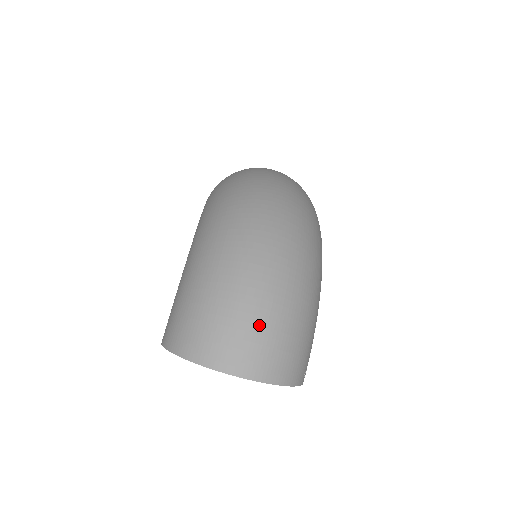
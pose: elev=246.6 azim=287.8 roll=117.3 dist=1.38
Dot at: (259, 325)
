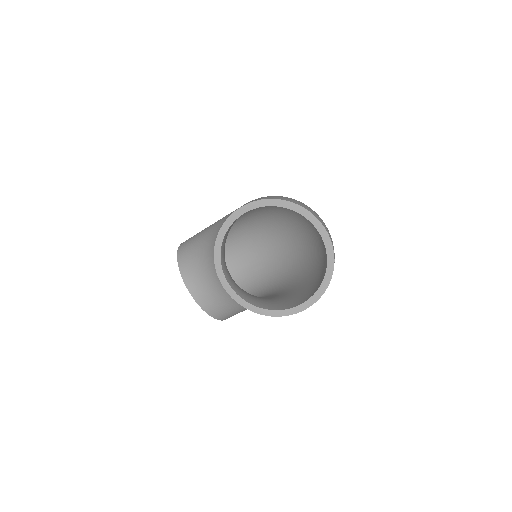
Dot at: occluded
